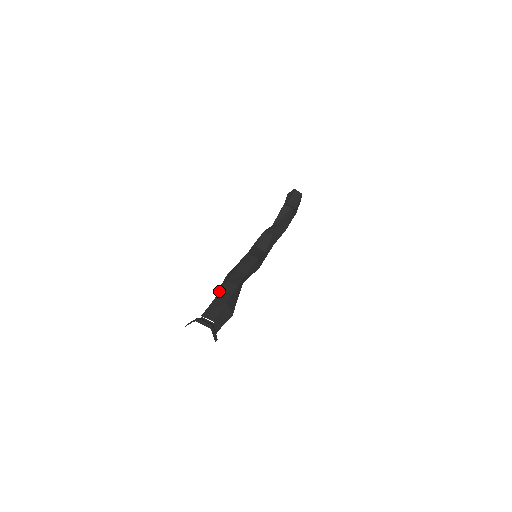
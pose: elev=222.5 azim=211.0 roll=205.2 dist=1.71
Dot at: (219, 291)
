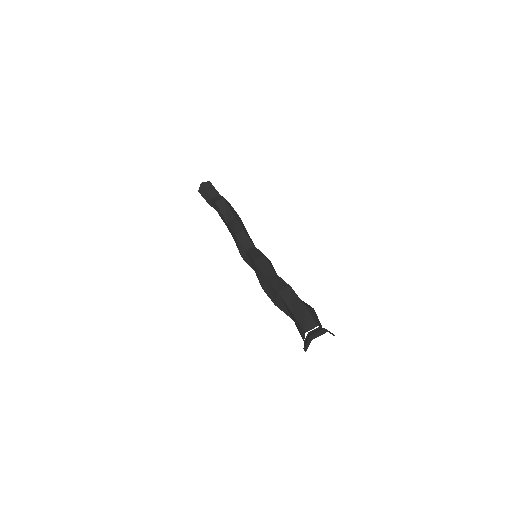
Dot at: (286, 304)
